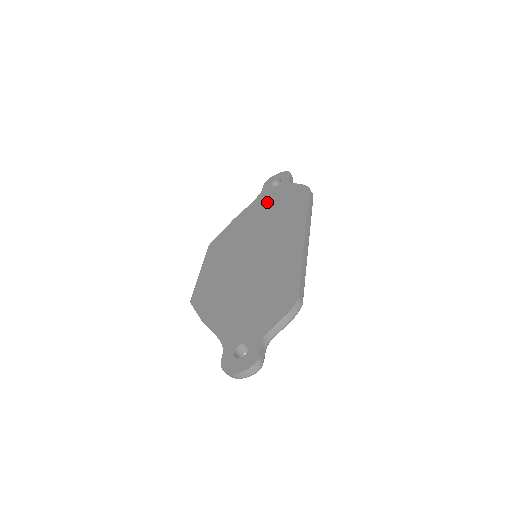
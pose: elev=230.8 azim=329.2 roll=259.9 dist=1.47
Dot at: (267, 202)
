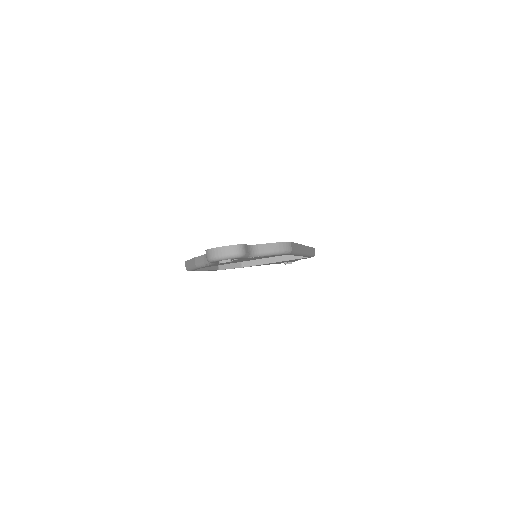
Dot at: occluded
